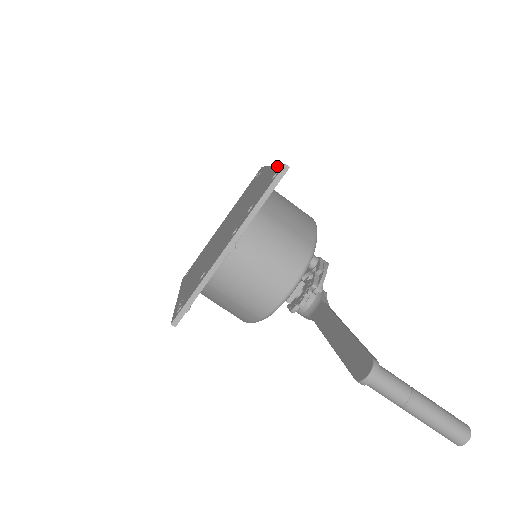
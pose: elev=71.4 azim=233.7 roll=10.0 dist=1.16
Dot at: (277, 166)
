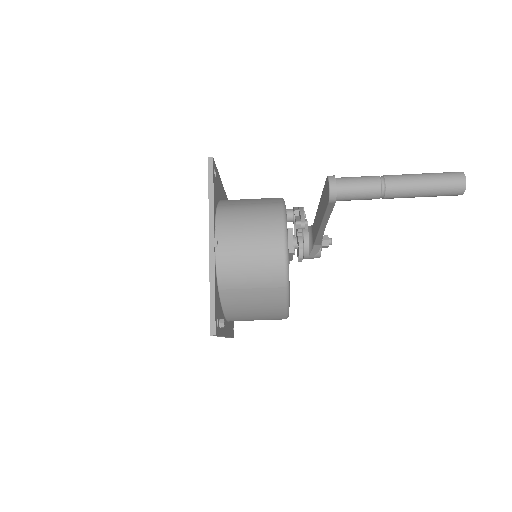
Dot at: occluded
